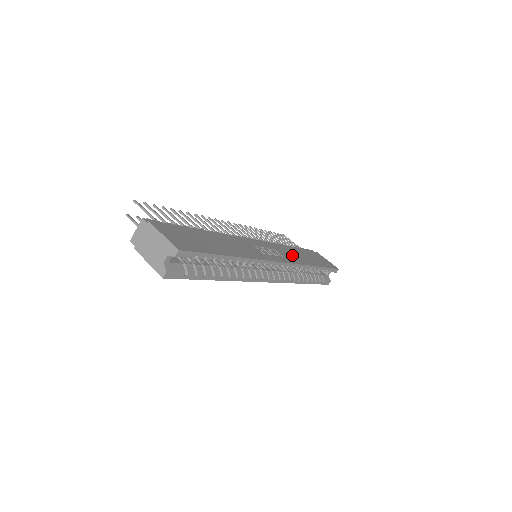
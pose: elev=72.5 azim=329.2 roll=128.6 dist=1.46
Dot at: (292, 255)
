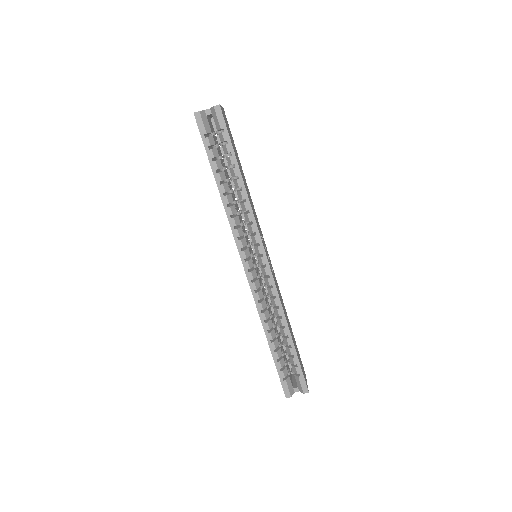
Dot at: (281, 299)
